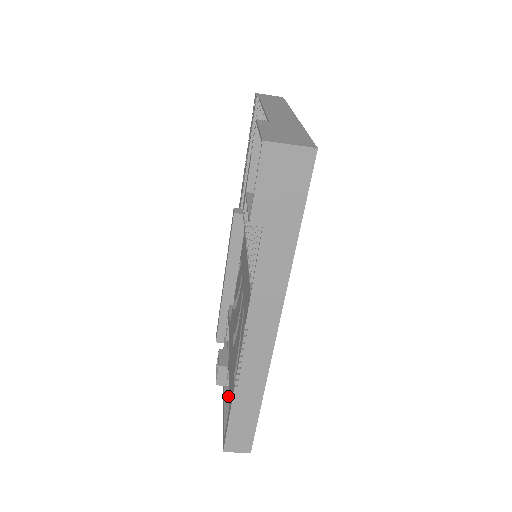
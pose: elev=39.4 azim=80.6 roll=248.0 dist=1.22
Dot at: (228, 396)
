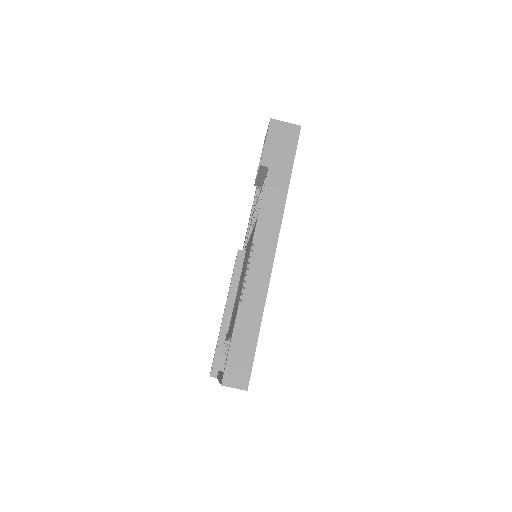
Dot at: occluded
